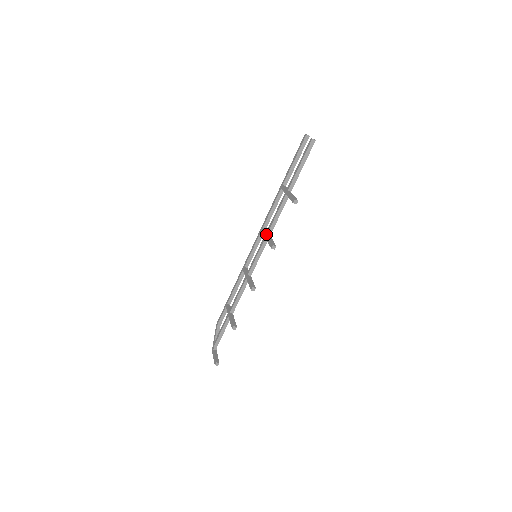
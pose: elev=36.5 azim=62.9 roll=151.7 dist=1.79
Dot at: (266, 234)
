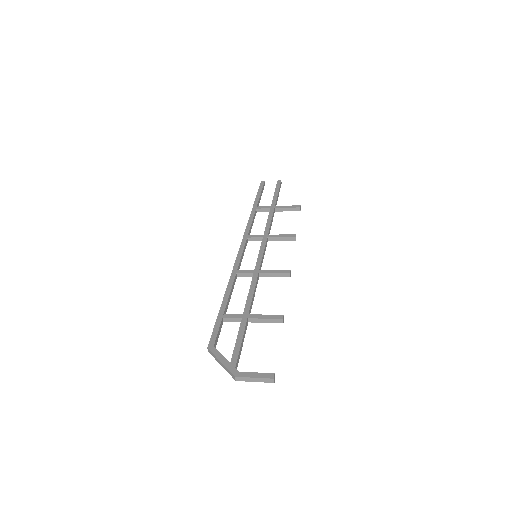
Dot at: (267, 234)
